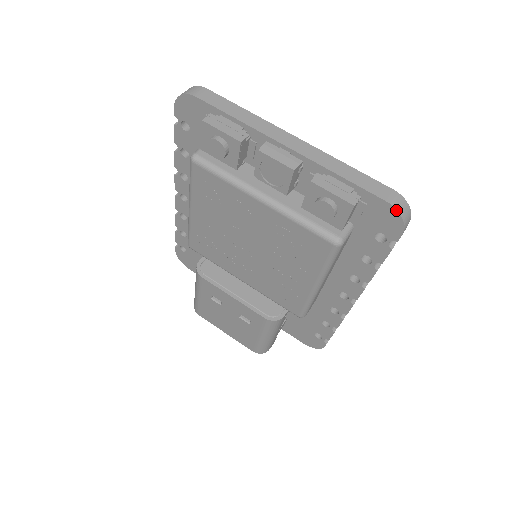
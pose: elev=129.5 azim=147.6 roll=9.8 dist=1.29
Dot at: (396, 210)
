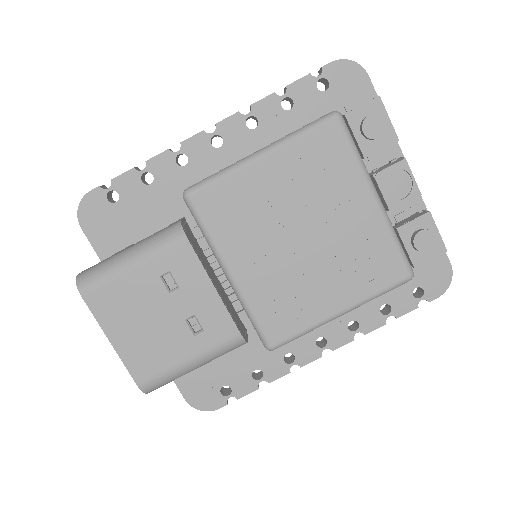
Dot at: (452, 274)
